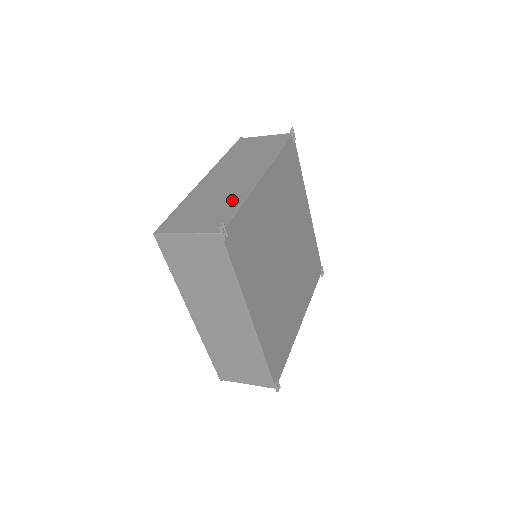
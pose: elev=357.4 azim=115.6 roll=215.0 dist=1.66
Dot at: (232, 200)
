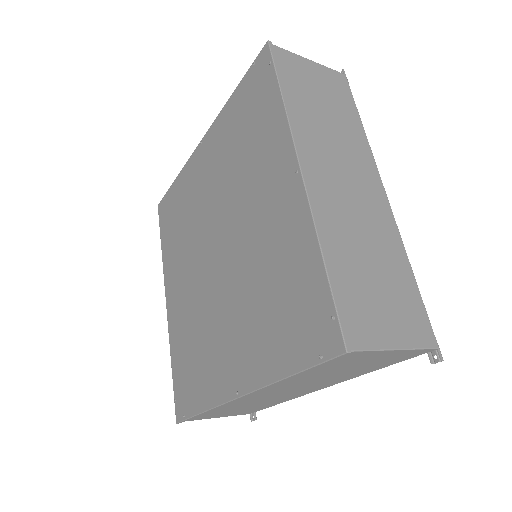
Dot at: occluded
